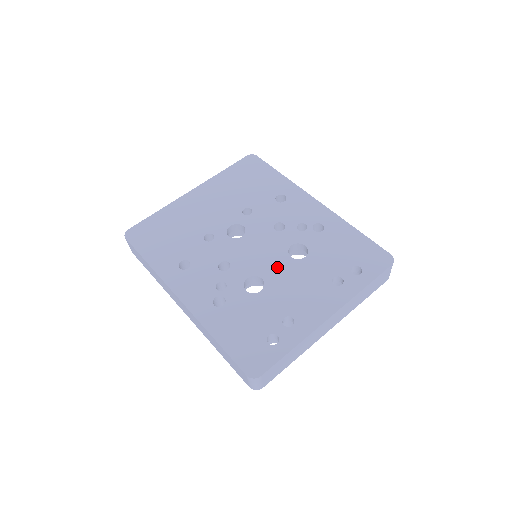
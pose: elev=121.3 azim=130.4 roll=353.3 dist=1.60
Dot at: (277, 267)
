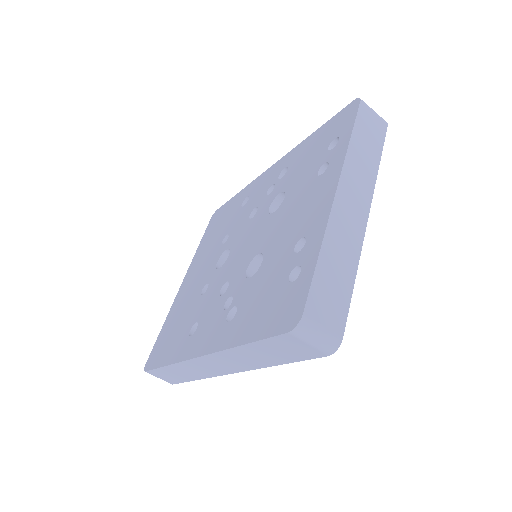
Dot at: (266, 232)
